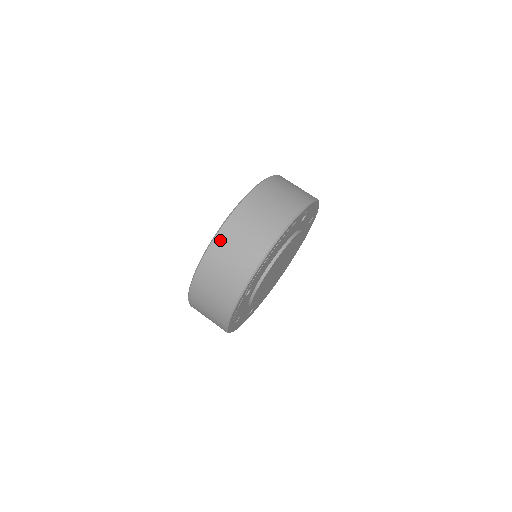
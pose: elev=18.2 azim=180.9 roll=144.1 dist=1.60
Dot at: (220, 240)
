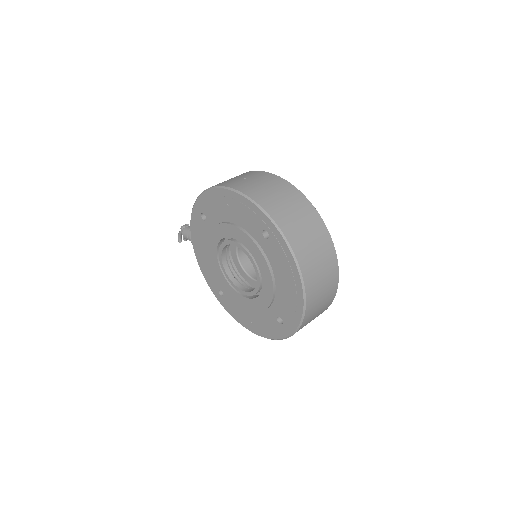
Dot at: (309, 312)
